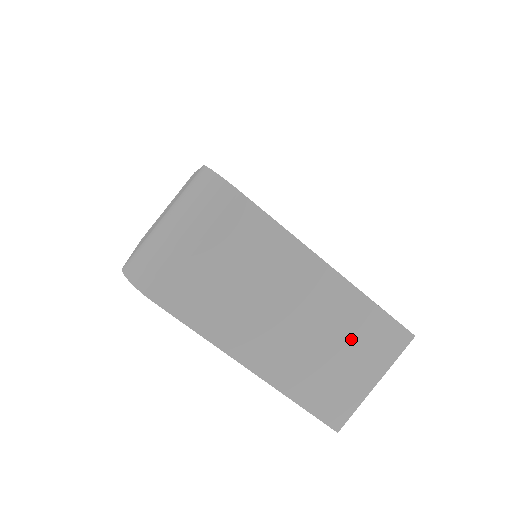
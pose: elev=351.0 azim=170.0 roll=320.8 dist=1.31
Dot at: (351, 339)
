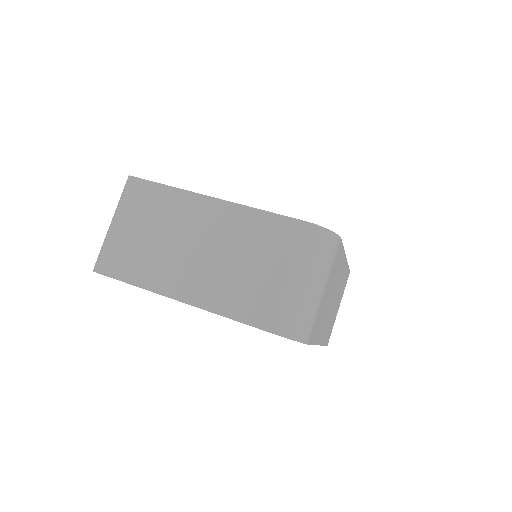
Dot at: (340, 292)
